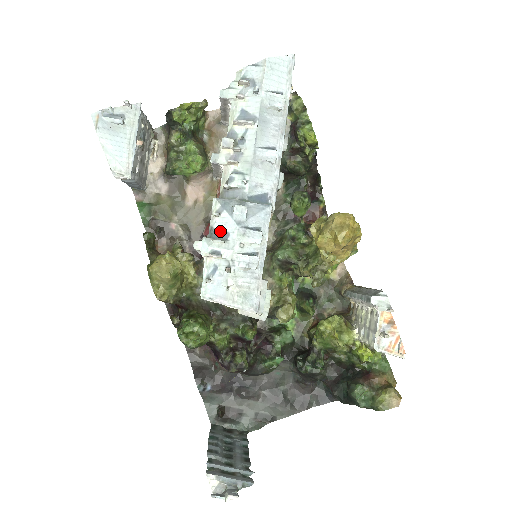
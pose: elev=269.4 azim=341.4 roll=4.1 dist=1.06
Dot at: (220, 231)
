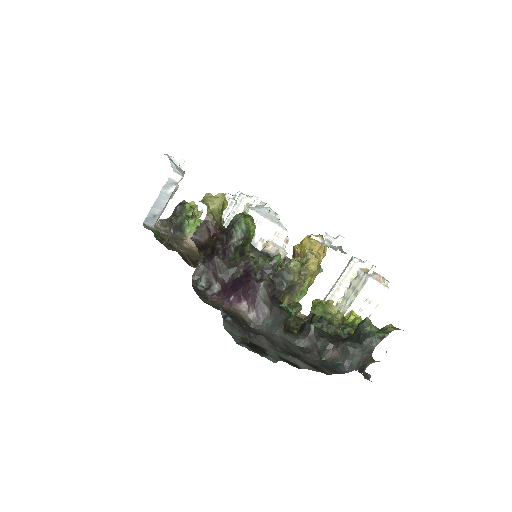
Dot at: occluded
